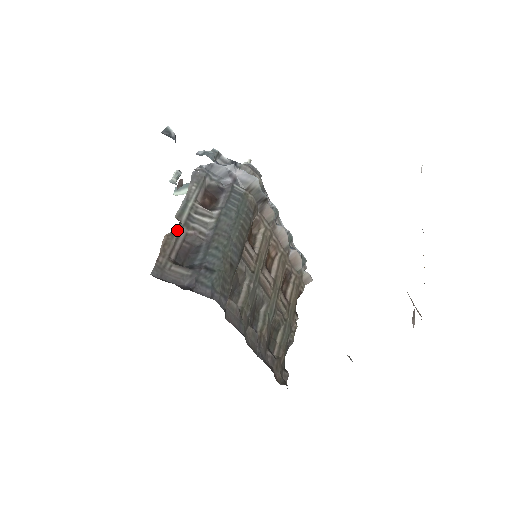
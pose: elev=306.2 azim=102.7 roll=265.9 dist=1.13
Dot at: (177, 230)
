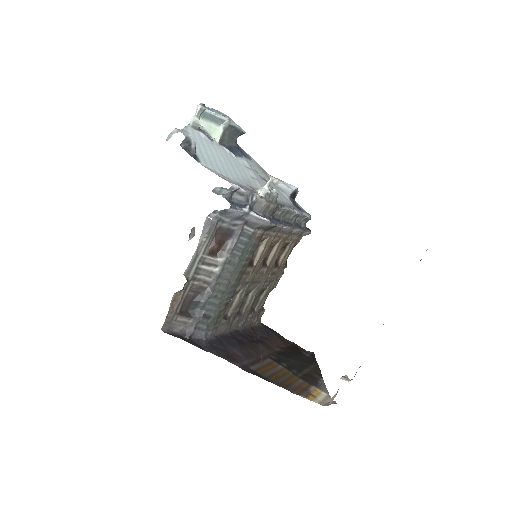
Dot at: (185, 286)
